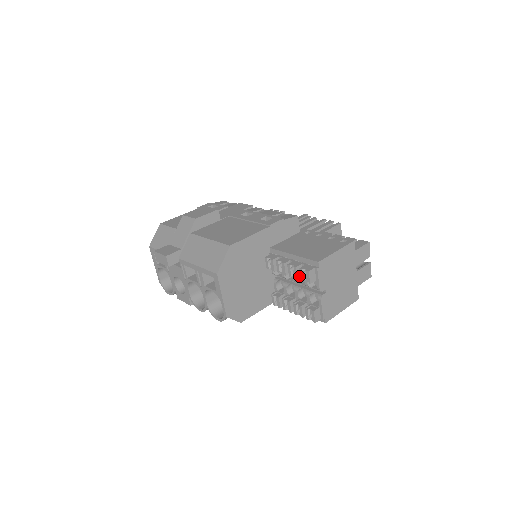
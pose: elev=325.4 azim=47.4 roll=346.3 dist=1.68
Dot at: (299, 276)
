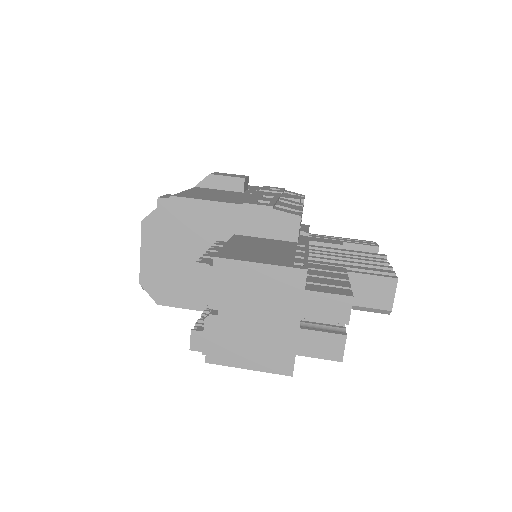
Dot at: occluded
